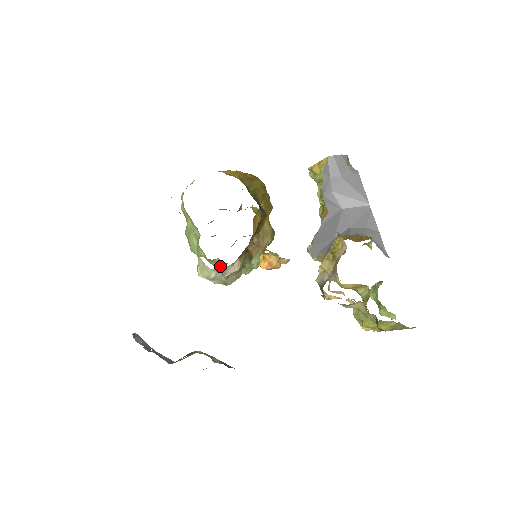
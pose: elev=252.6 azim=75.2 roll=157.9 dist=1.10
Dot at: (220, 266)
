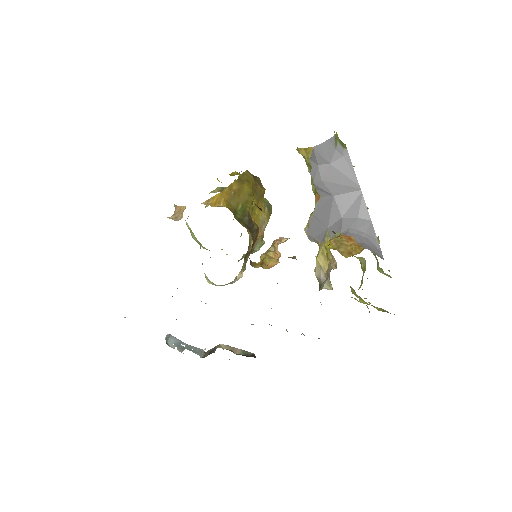
Dot at: occluded
